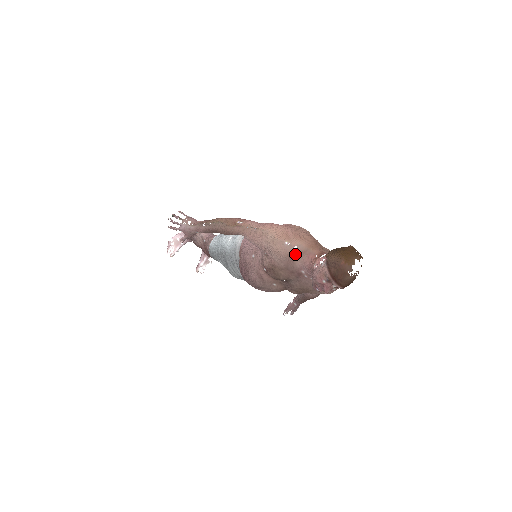
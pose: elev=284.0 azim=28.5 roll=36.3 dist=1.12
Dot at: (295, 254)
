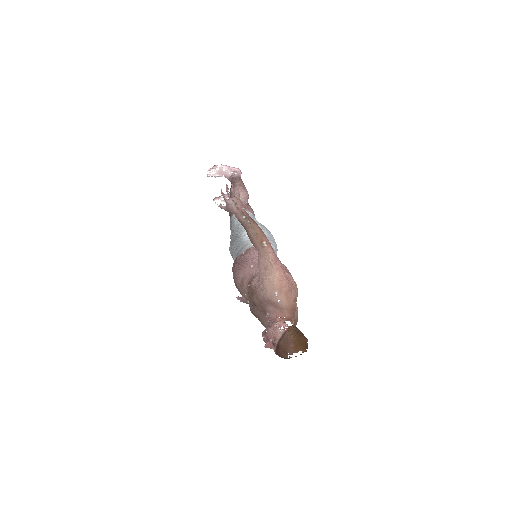
Dot at: (274, 303)
